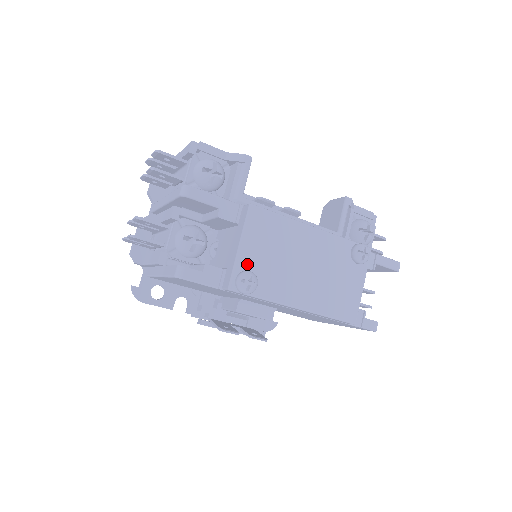
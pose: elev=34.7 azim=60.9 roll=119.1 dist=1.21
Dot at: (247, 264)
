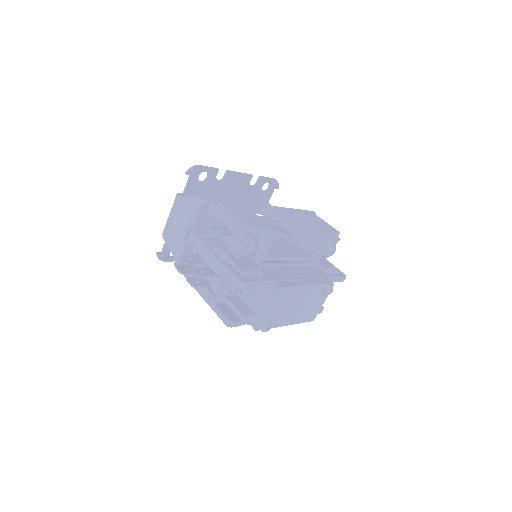
Dot at: (268, 317)
